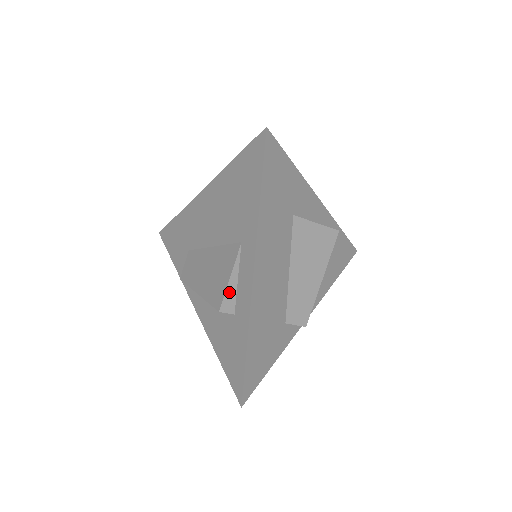
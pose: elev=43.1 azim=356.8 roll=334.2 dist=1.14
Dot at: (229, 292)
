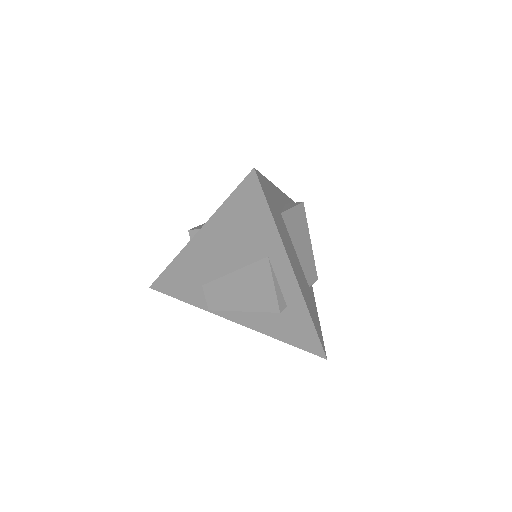
Dot at: (278, 295)
